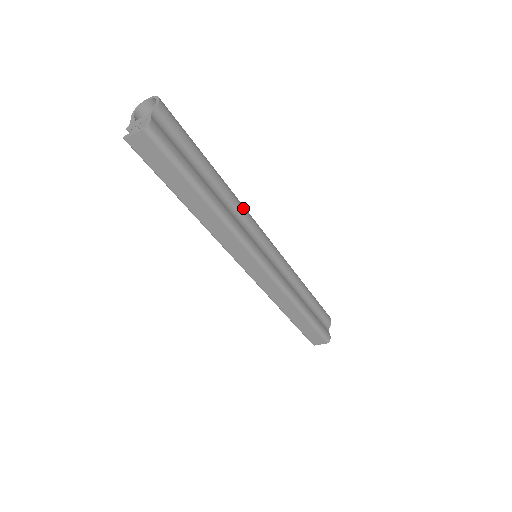
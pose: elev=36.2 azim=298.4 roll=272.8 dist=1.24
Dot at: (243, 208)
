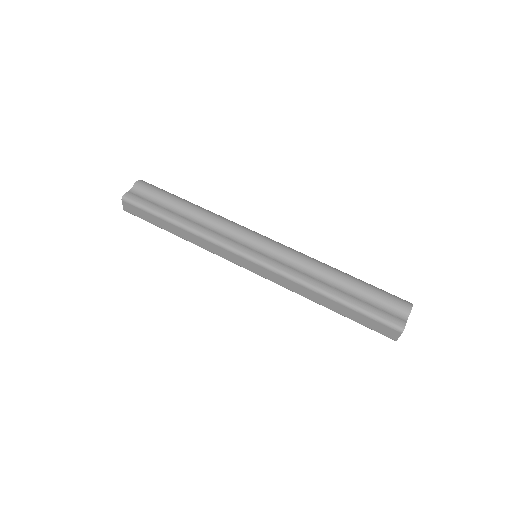
Dot at: (225, 222)
